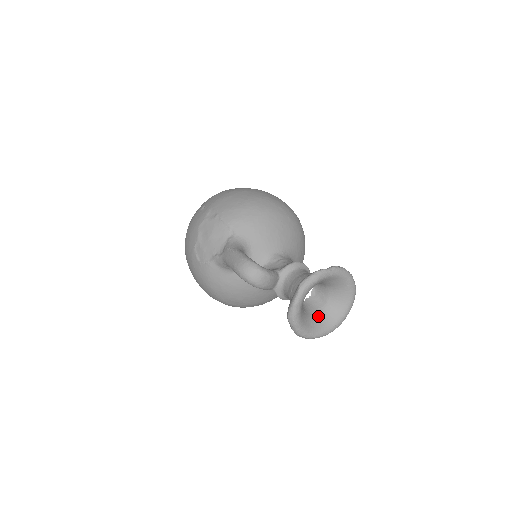
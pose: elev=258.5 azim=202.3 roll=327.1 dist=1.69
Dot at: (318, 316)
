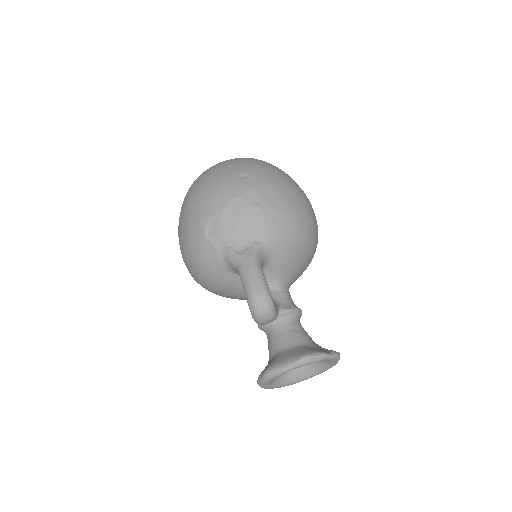
Dot at: occluded
